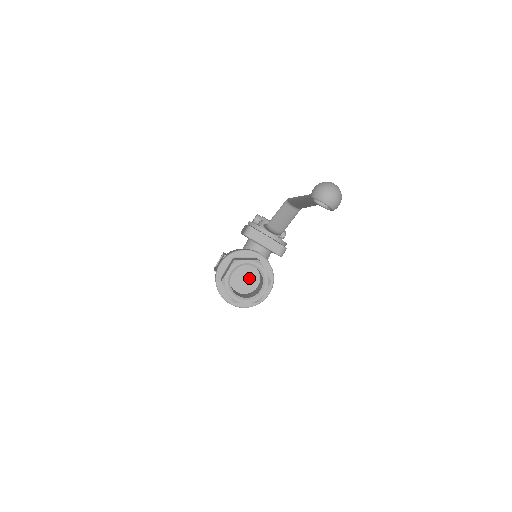
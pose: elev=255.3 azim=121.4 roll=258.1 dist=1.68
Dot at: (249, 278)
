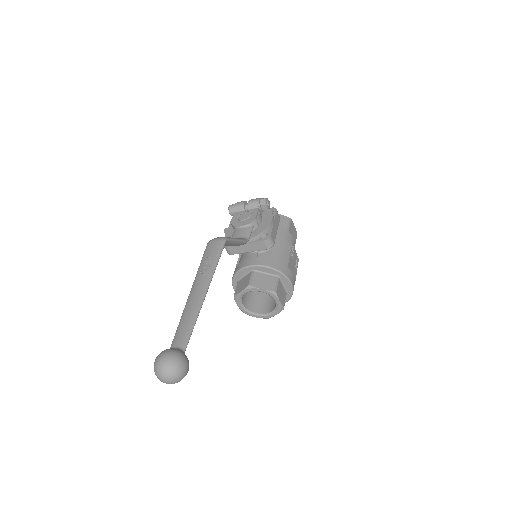
Dot at: occluded
